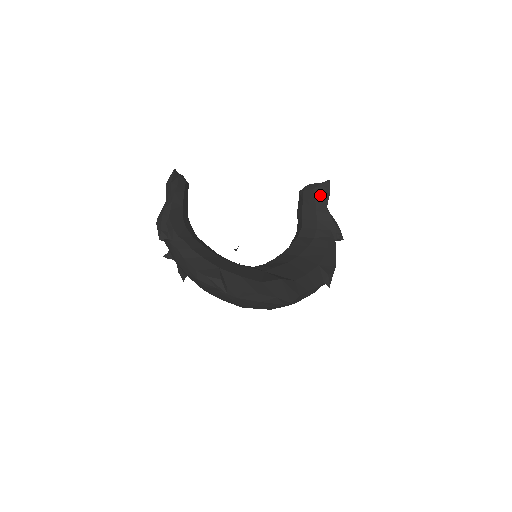
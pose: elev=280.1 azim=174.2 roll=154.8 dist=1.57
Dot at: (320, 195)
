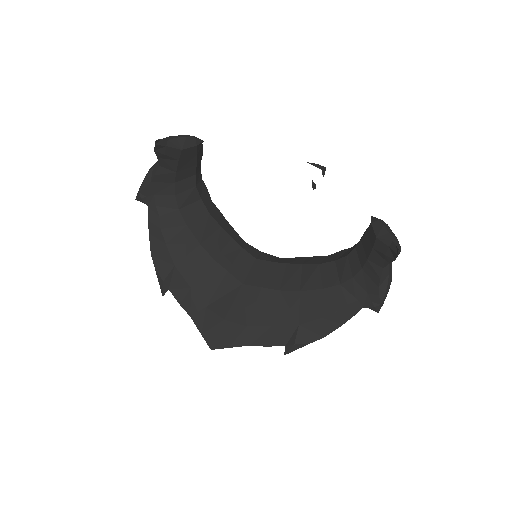
Dot at: (380, 251)
